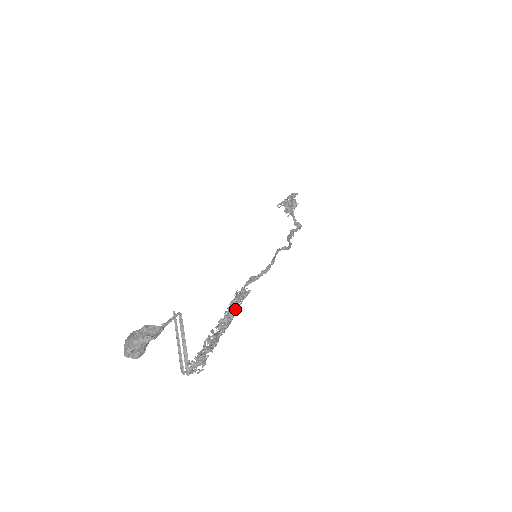
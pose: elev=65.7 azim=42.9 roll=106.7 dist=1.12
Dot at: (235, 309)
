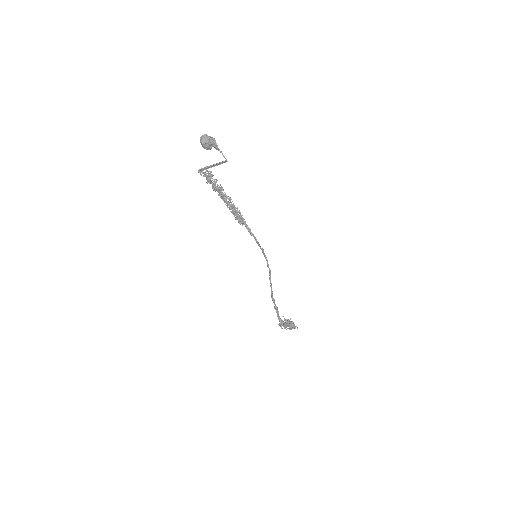
Dot at: (234, 209)
